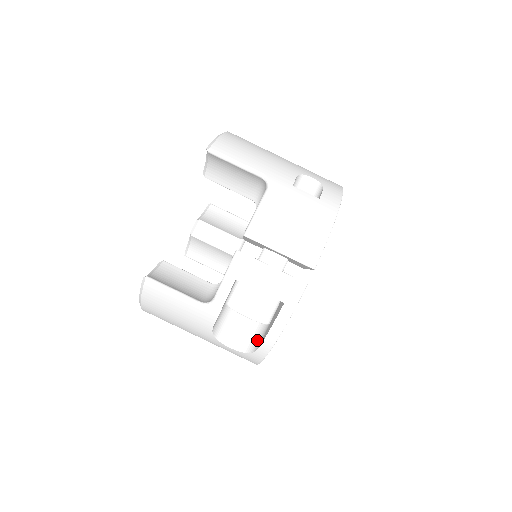
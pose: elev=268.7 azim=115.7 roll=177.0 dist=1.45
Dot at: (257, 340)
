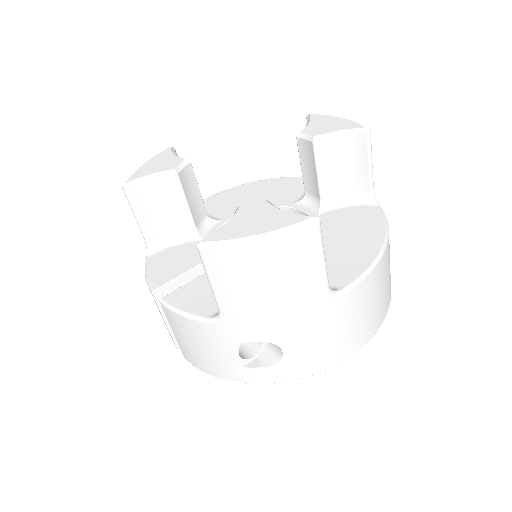
Dot at: occluded
